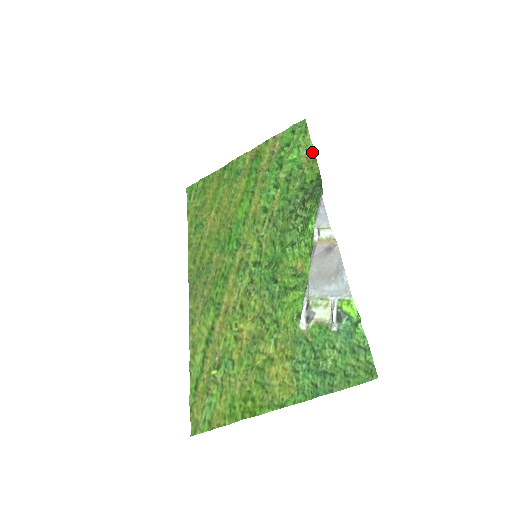
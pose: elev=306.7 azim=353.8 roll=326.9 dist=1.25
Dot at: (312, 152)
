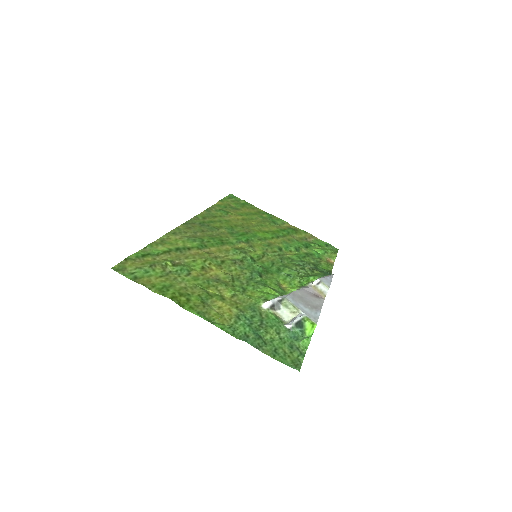
Dot at: (332, 262)
